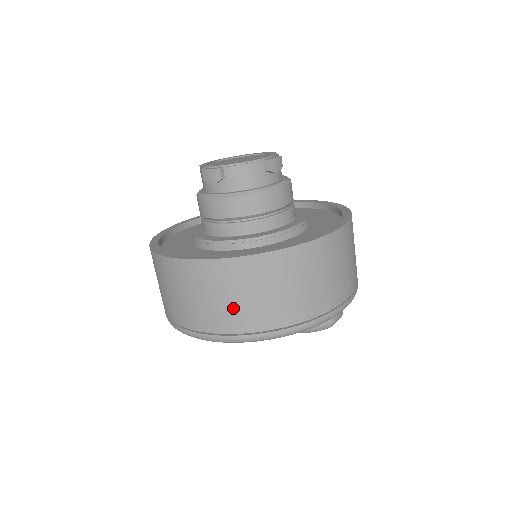
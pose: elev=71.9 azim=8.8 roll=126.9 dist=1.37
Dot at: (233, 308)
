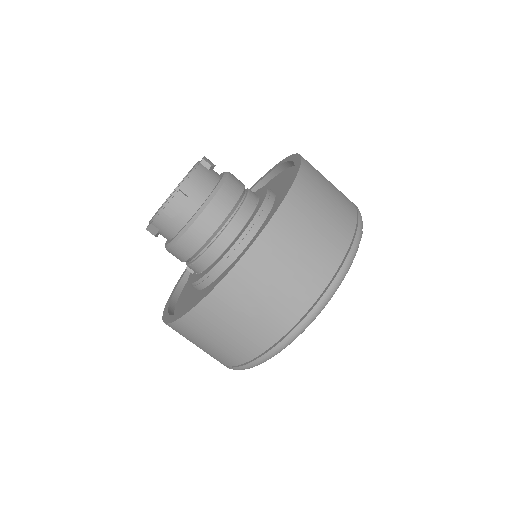
Dot at: (311, 258)
